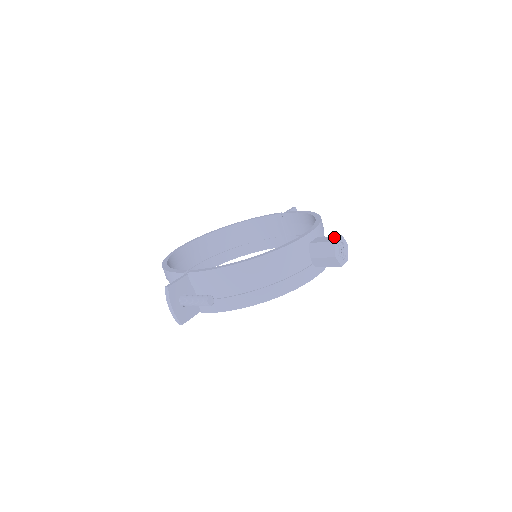
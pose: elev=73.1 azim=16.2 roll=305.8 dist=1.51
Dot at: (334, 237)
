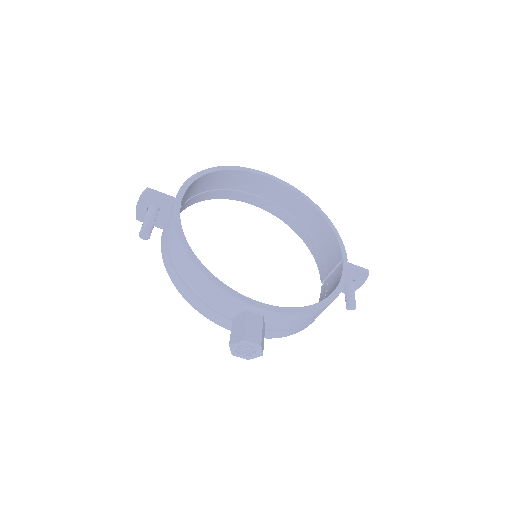
Dot at: (257, 337)
